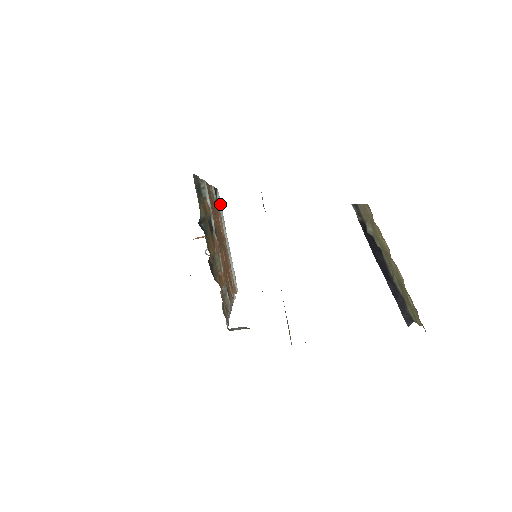
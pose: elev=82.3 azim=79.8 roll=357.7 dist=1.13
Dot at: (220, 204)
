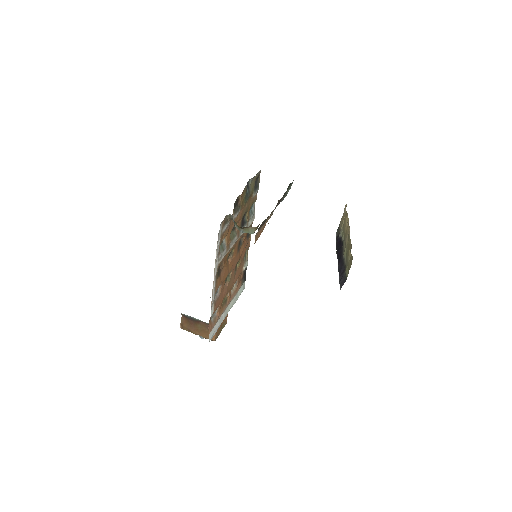
Dot at: (240, 293)
